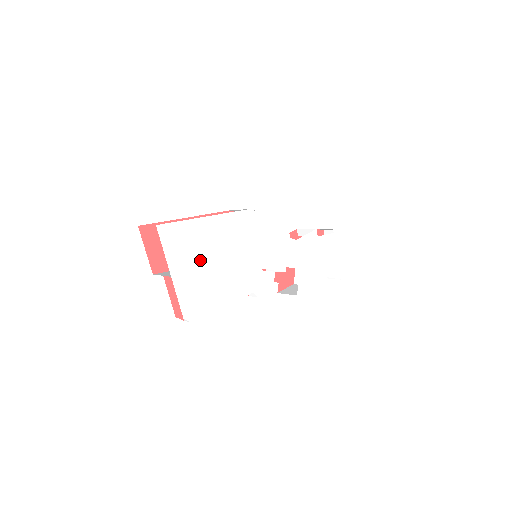
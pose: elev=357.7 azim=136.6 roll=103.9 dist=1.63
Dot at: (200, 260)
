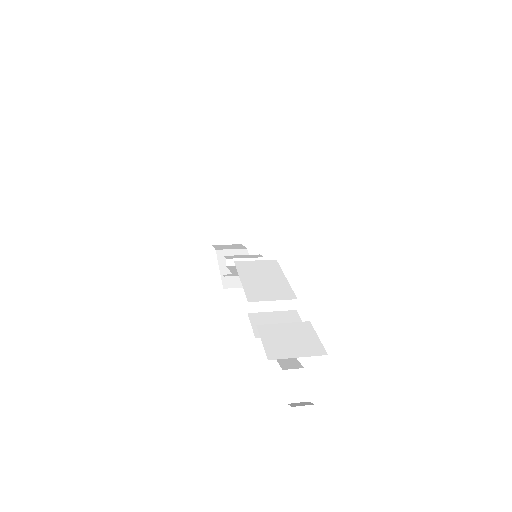
Dot at: occluded
